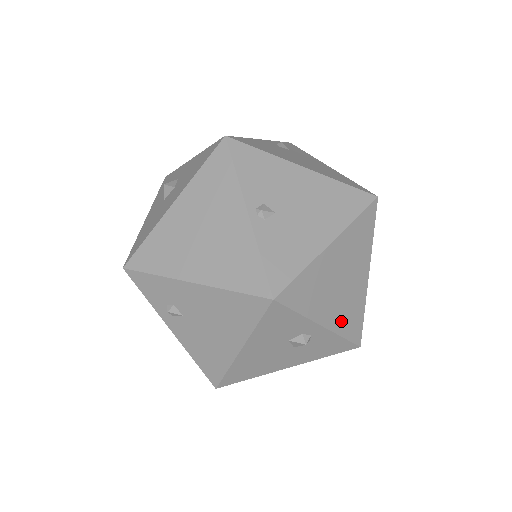
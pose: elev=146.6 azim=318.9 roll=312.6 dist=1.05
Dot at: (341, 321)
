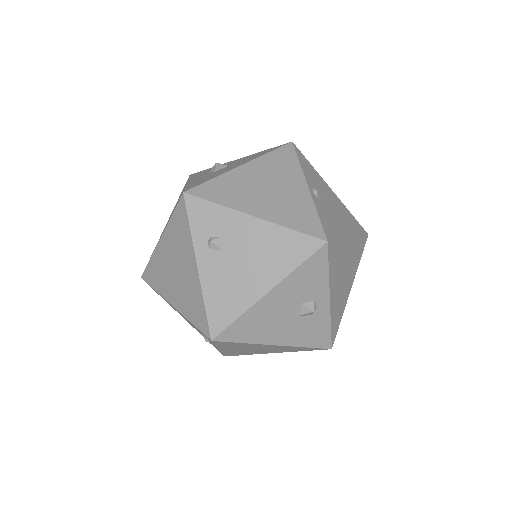
Dot at: (335, 310)
